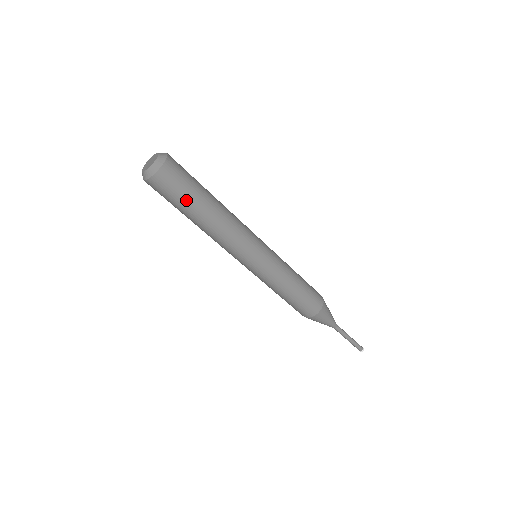
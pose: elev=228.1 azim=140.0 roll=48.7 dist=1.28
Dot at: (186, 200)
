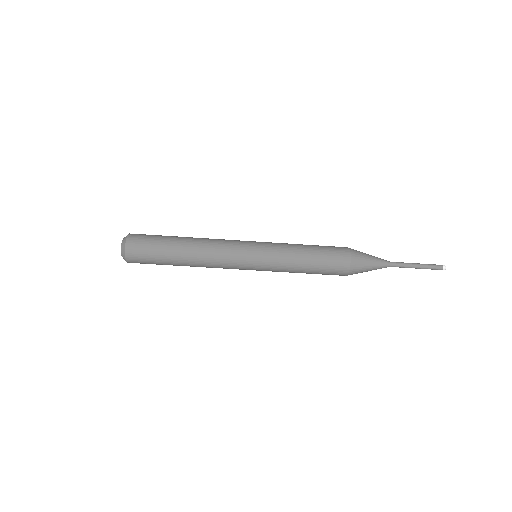
Dot at: (160, 245)
